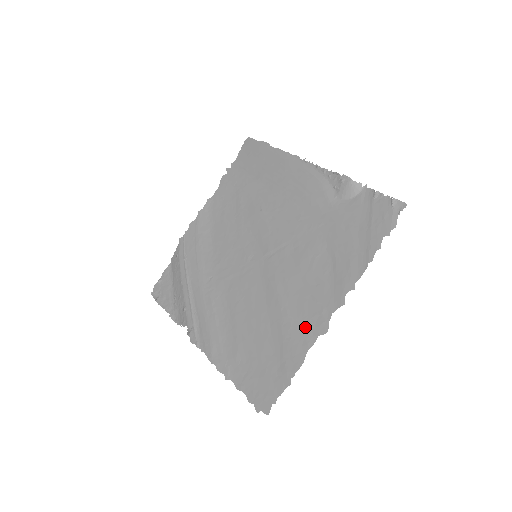
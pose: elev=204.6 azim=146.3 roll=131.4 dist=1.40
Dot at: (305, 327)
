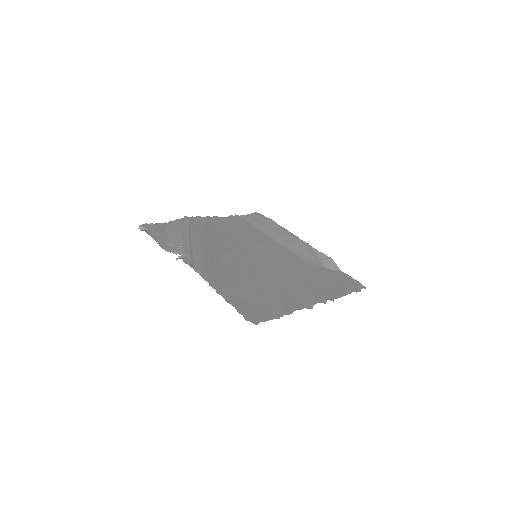
Dot at: (294, 300)
